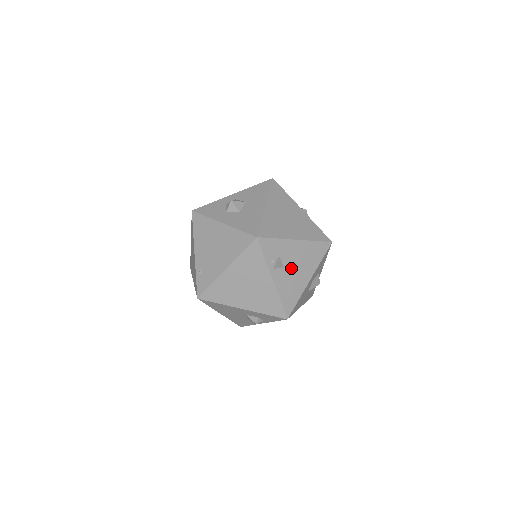
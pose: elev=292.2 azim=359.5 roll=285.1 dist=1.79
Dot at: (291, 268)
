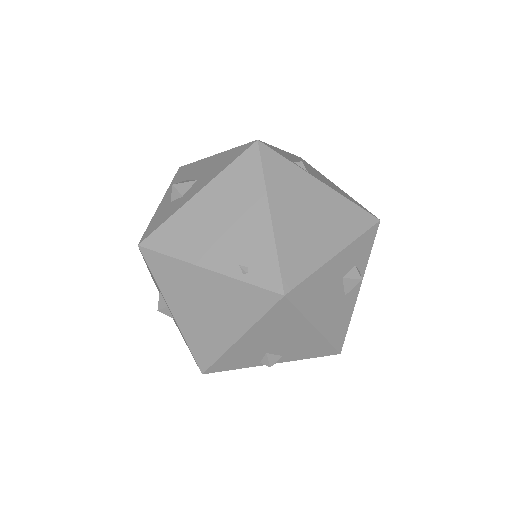
Dot at: occluded
